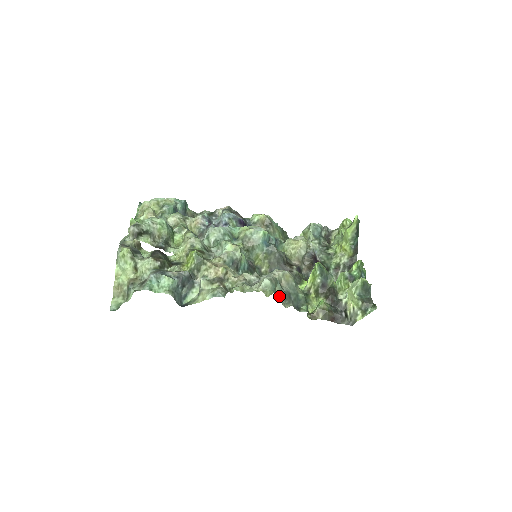
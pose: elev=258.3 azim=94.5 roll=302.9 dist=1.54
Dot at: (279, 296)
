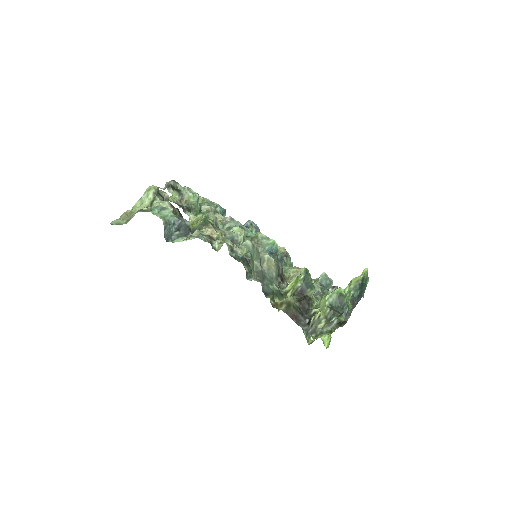
Dot at: (254, 268)
